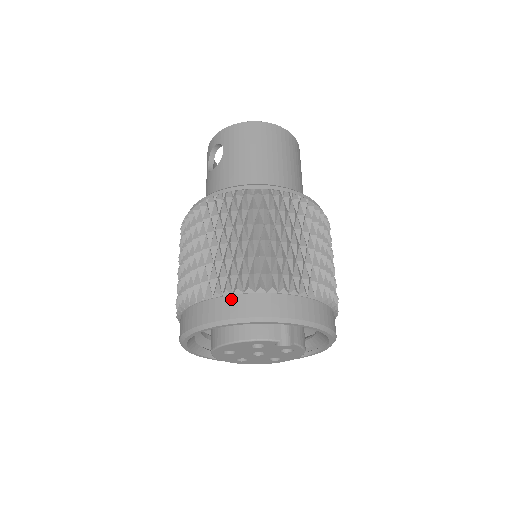
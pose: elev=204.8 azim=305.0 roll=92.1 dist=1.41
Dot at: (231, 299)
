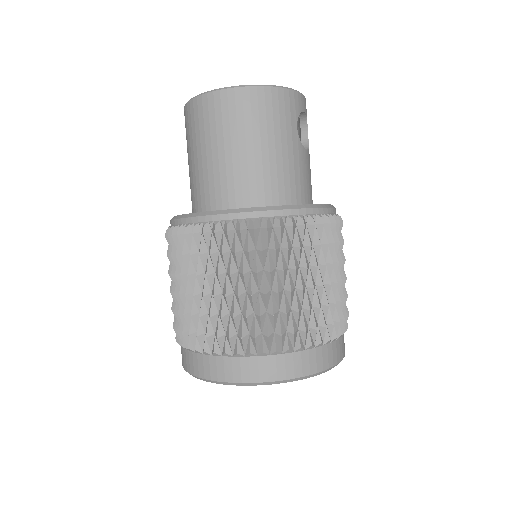
Dot at: (181, 347)
